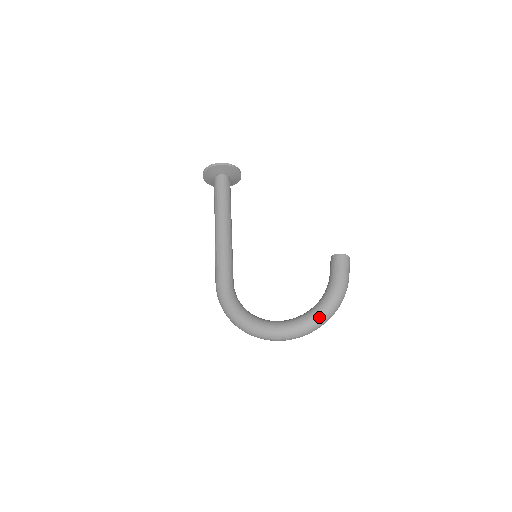
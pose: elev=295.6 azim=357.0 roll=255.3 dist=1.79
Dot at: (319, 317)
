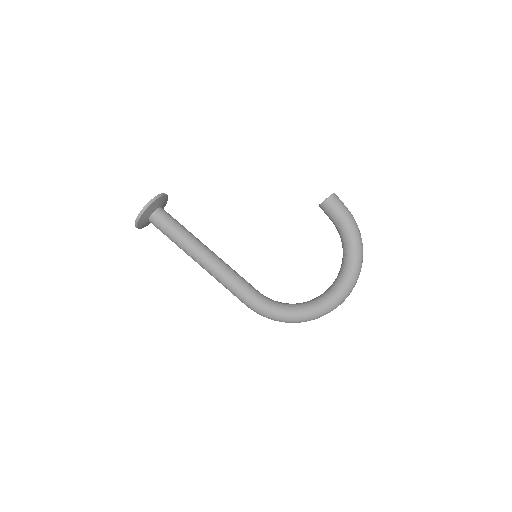
Dot at: (357, 263)
